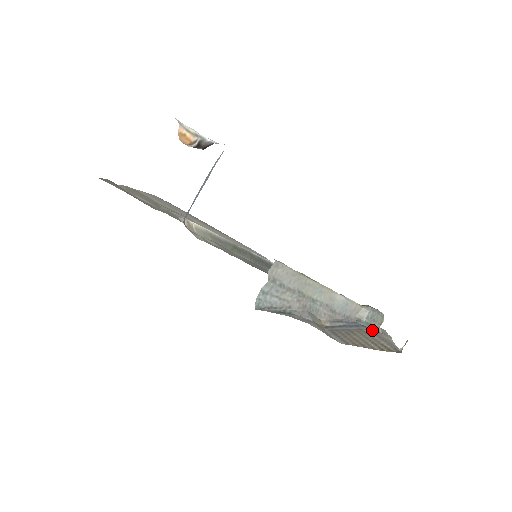
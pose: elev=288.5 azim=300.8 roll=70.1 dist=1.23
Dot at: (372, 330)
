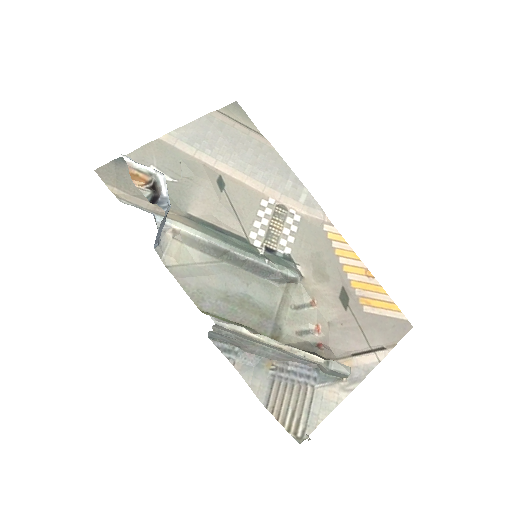
Dot at: (325, 384)
